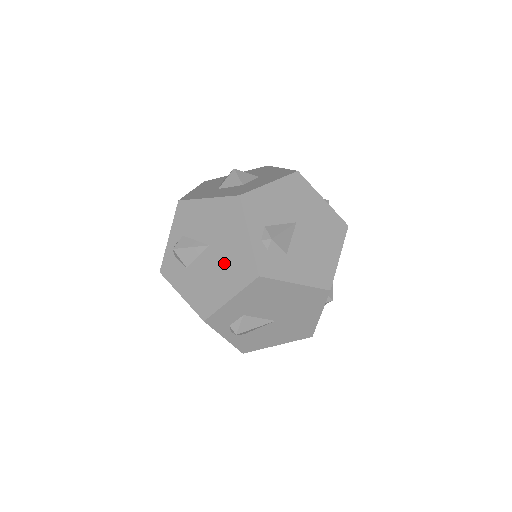
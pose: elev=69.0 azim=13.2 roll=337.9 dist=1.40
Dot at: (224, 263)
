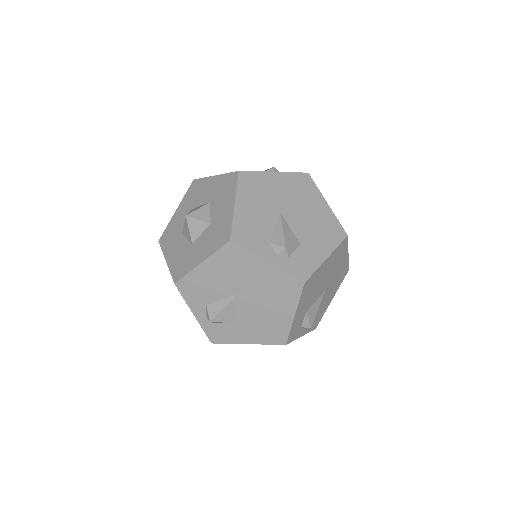
Dot at: occluded
